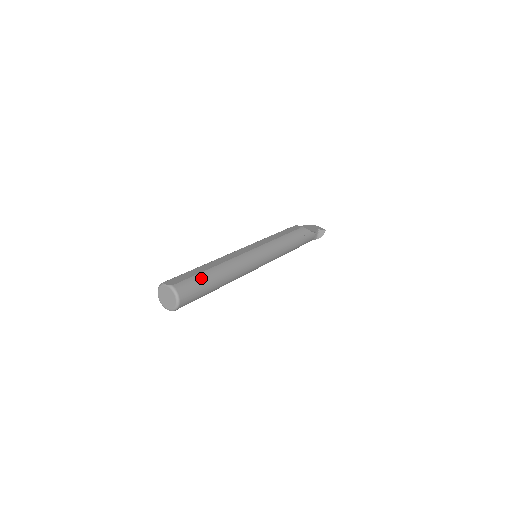
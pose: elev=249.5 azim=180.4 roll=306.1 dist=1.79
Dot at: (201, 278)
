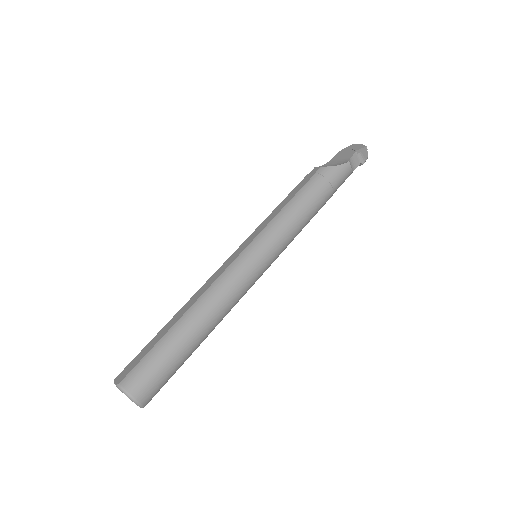
Dot at: (159, 350)
